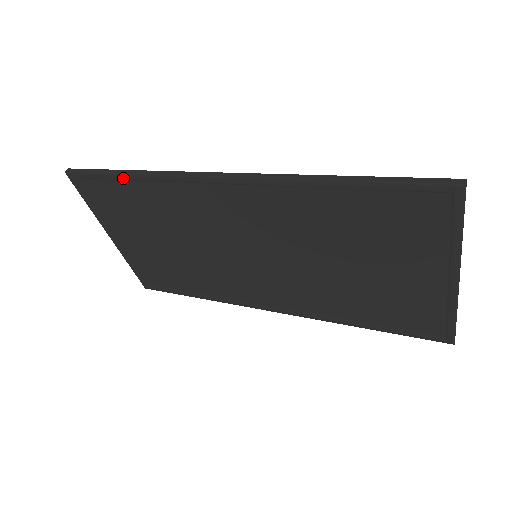
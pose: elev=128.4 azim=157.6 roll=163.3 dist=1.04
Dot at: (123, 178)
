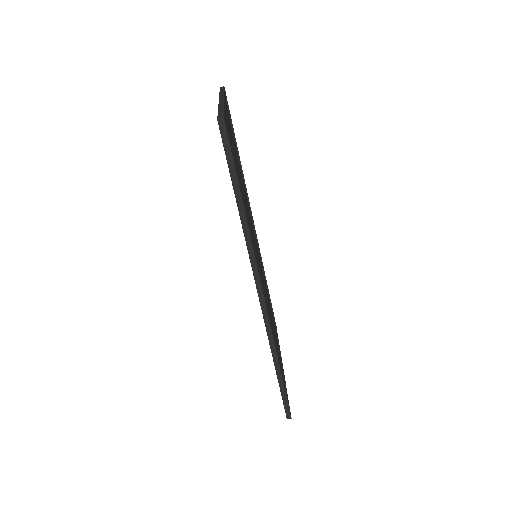
Dot at: (236, 200)
